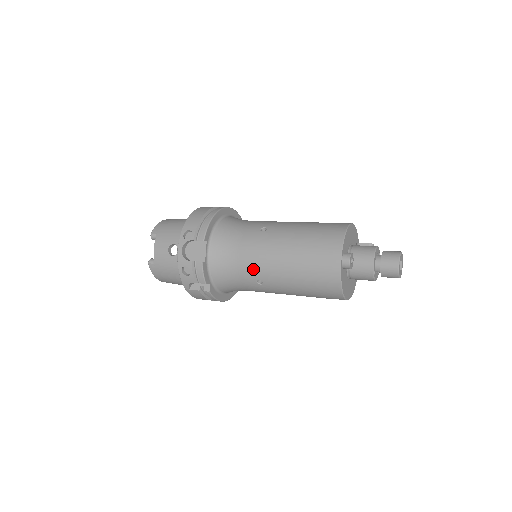
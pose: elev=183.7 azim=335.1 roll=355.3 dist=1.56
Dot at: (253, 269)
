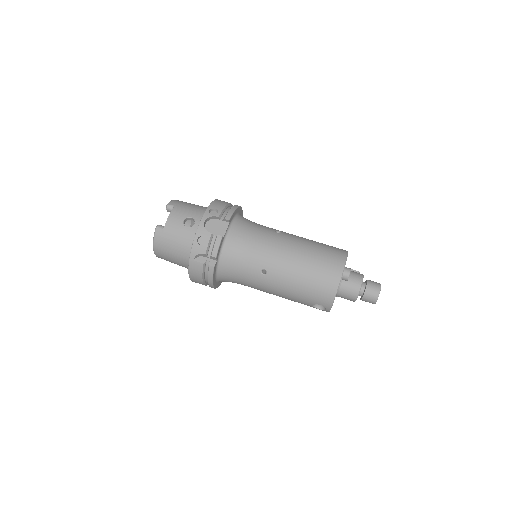
Dot at: (264, 258)
